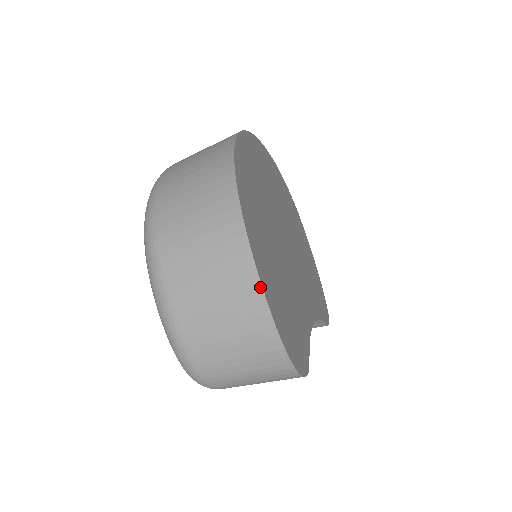
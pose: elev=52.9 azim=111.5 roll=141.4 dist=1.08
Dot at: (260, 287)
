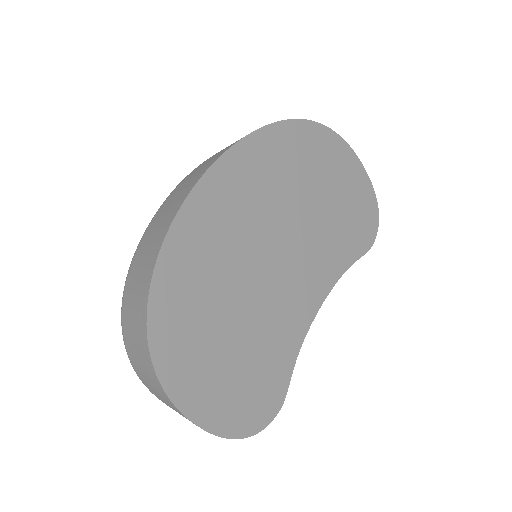
Dot at: occluded
